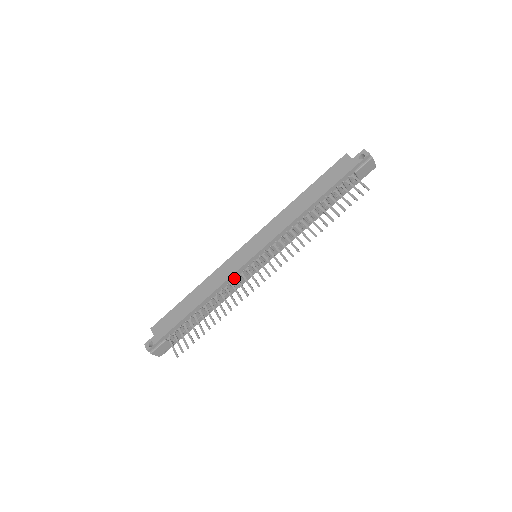
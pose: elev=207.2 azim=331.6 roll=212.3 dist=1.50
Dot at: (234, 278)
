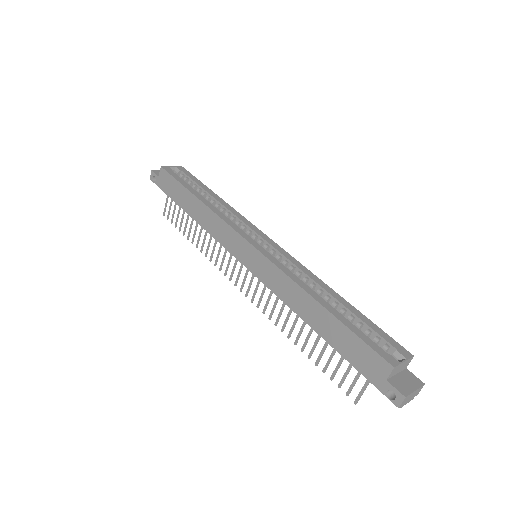
Dot at: occluded
